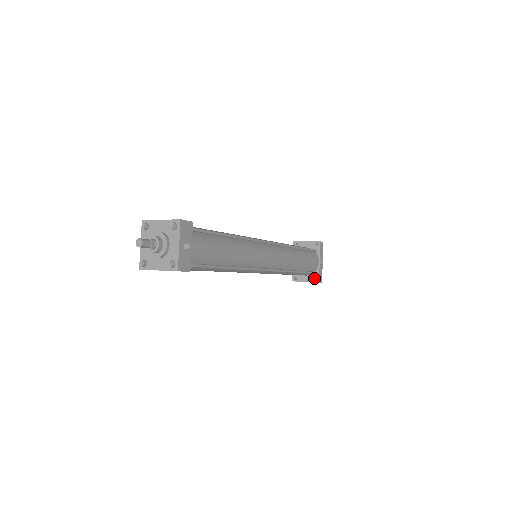
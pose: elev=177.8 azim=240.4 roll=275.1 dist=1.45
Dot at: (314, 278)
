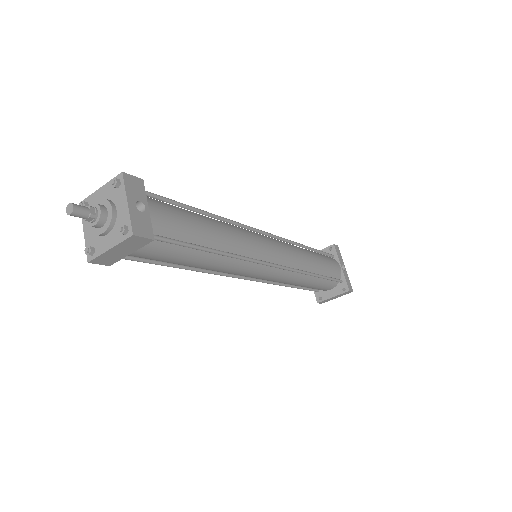
Dot at: (342, 288)
